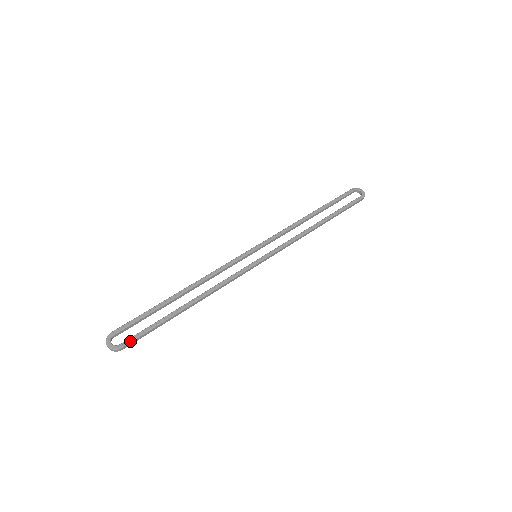
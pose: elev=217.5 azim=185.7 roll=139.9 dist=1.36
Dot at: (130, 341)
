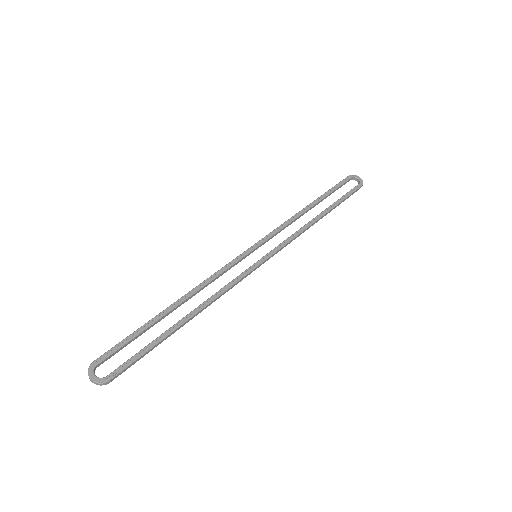
Dot at: (119, 371)
